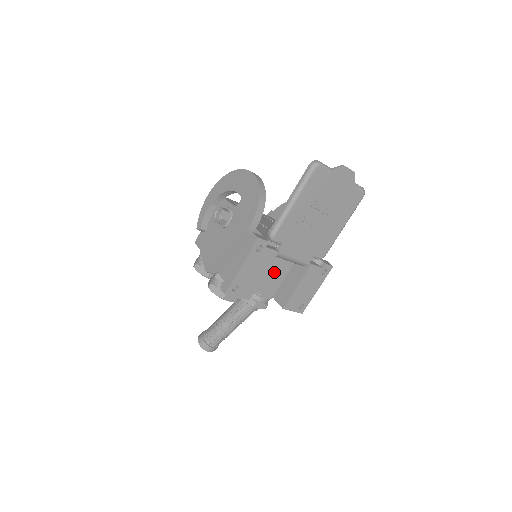
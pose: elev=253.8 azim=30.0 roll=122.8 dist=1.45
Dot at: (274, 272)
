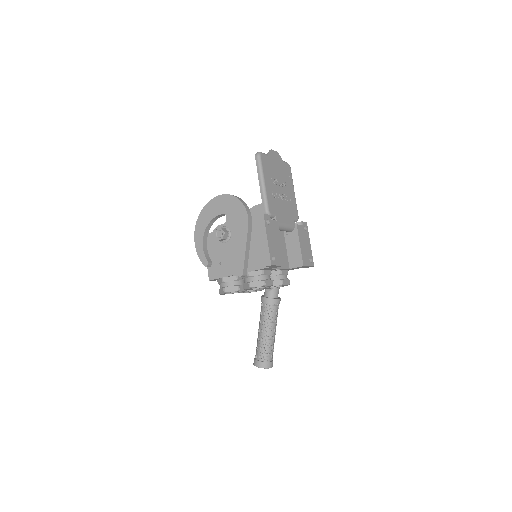
Dot at: occluded
